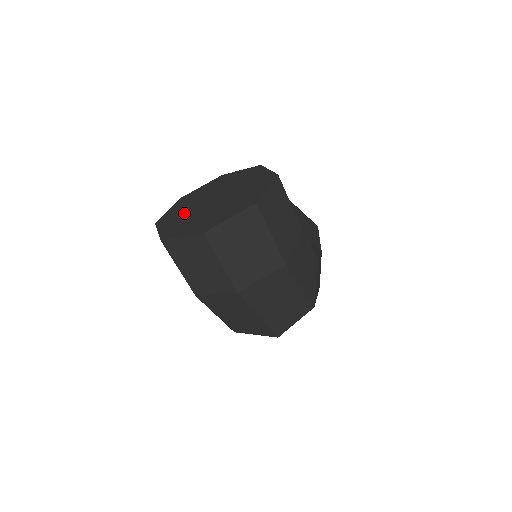
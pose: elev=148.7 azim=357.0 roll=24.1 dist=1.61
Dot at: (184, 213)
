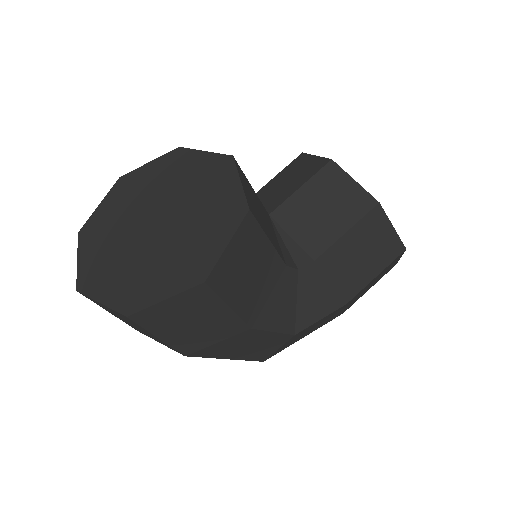
Dot at: (132, 202)
